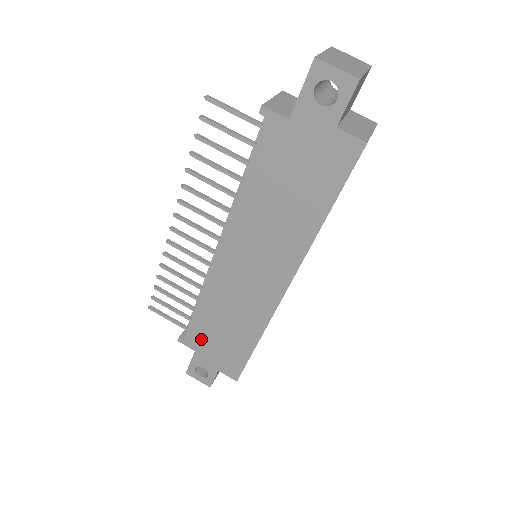
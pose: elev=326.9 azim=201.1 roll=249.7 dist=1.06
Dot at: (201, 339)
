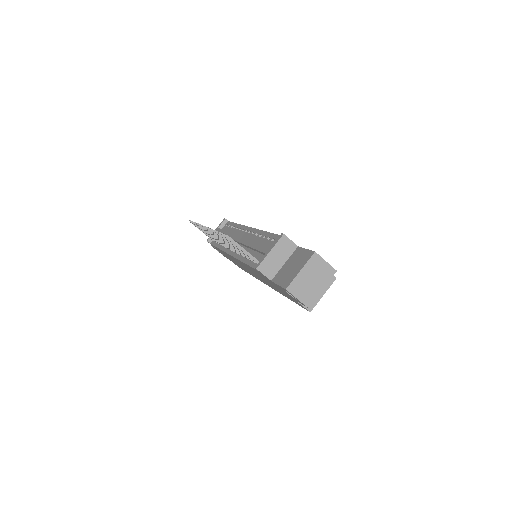
Dot at: (220, 251)
